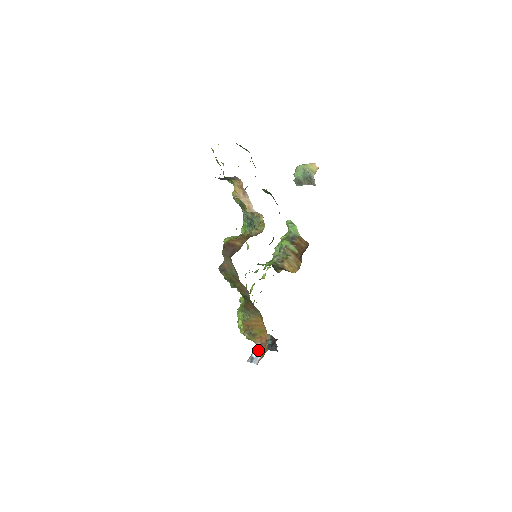
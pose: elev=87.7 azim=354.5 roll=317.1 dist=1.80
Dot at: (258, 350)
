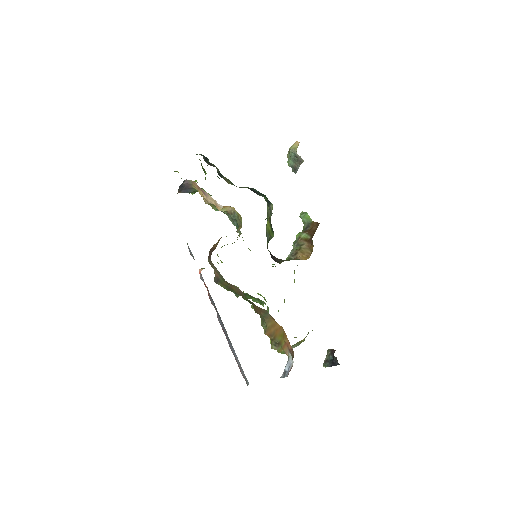
Dot at: (289, 360)
